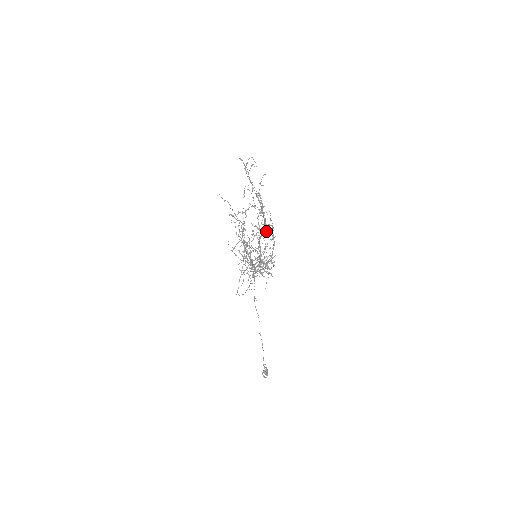
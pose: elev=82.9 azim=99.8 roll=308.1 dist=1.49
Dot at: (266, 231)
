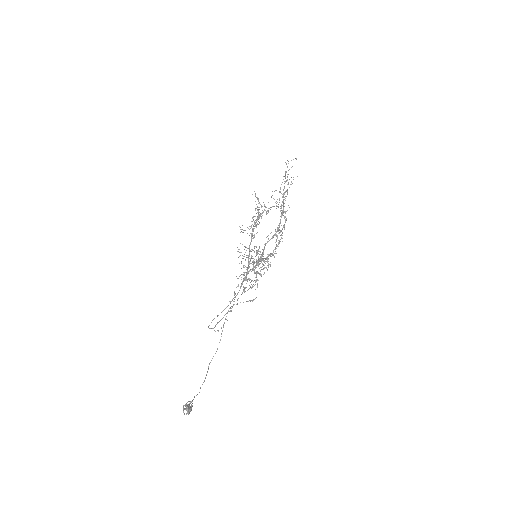
Dot at: occluded
